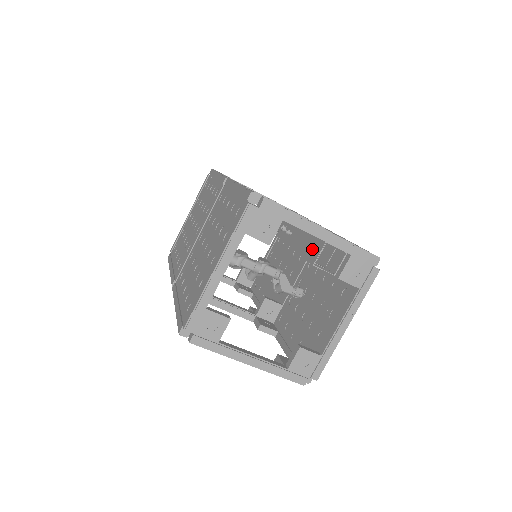
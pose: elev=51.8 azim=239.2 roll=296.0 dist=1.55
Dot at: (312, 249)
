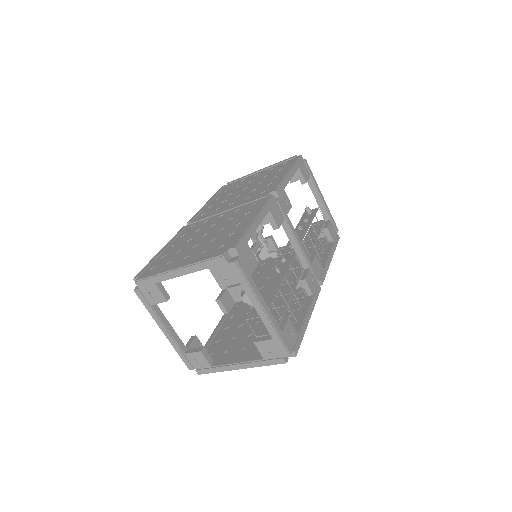
Dot at: occluded
